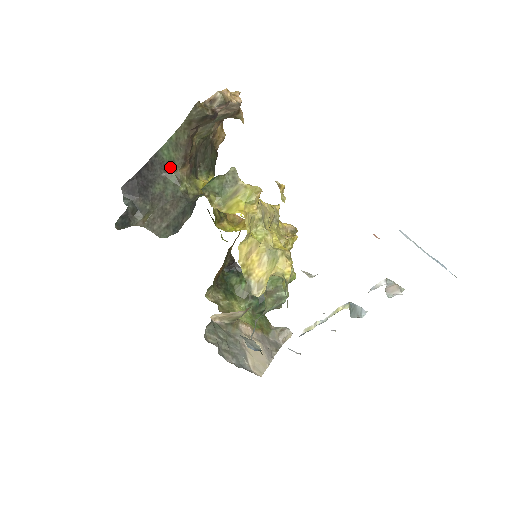
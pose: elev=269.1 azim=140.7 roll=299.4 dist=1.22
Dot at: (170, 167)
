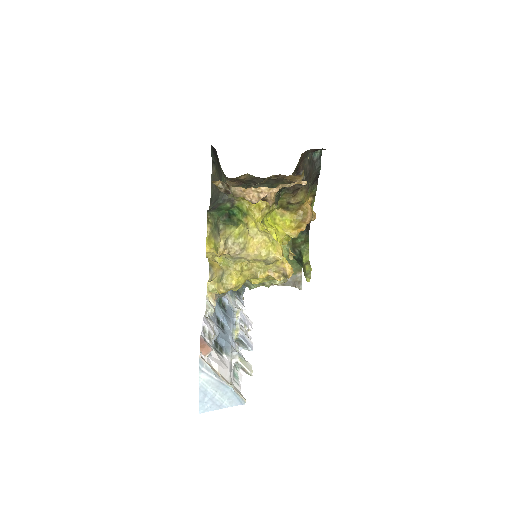
Dot at: occluded
